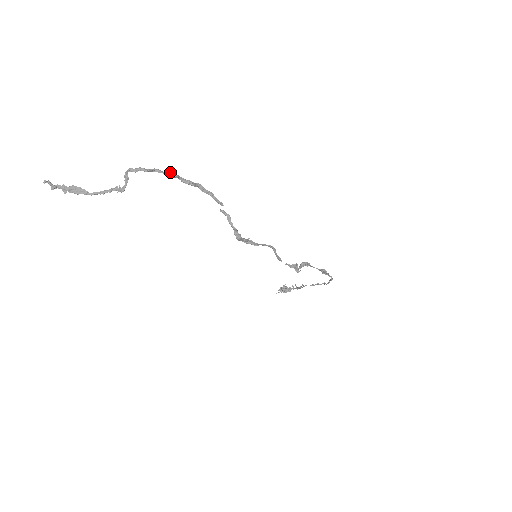
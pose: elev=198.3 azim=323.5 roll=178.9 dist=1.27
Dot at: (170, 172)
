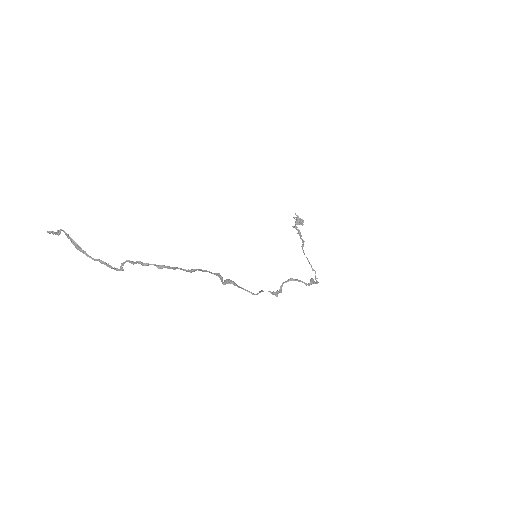
Dot at: (168, 267)
